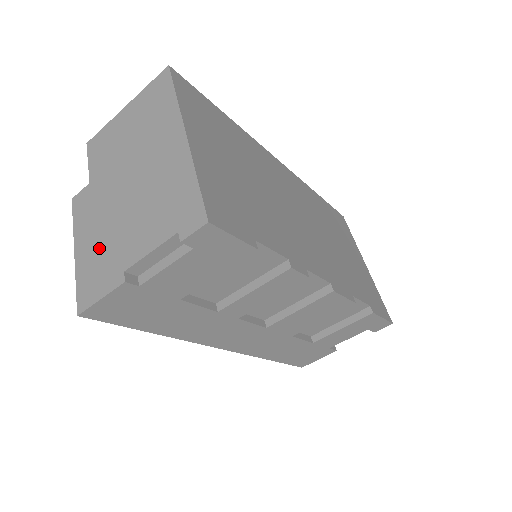
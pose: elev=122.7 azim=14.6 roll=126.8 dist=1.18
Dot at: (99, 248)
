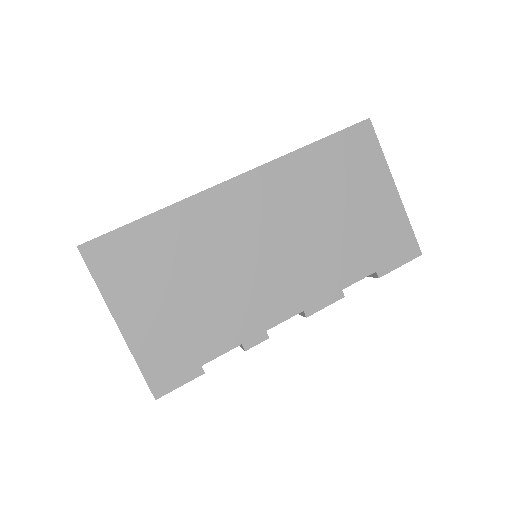
Dot at: occluded
